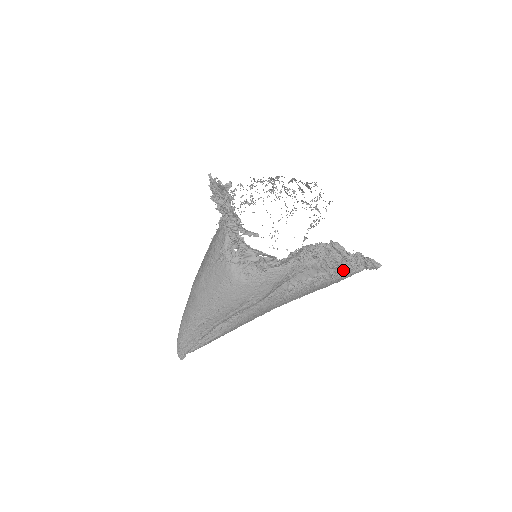
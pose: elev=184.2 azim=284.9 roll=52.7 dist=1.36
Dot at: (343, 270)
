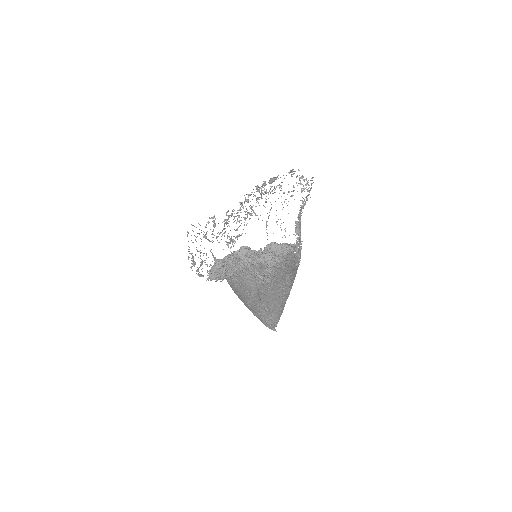
Dot at: (273, 258)
